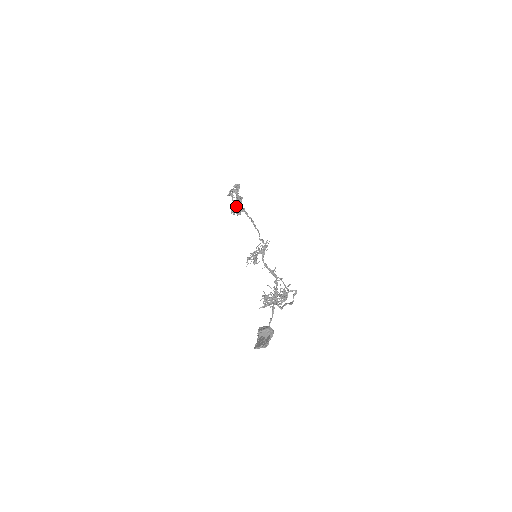
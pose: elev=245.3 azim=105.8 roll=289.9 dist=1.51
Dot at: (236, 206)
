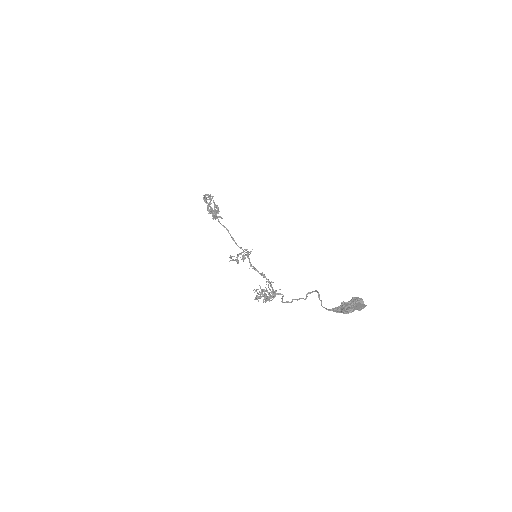
Dot at: occluded
